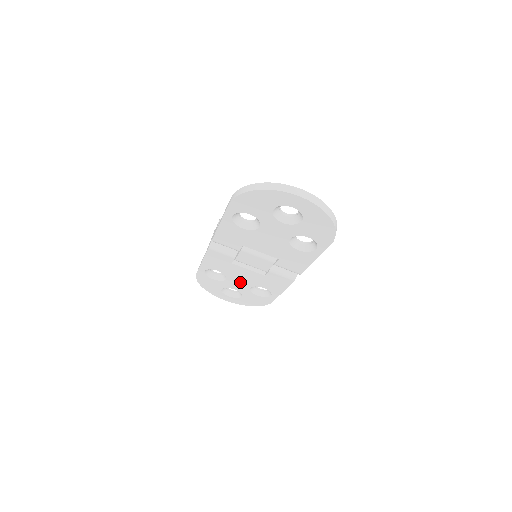
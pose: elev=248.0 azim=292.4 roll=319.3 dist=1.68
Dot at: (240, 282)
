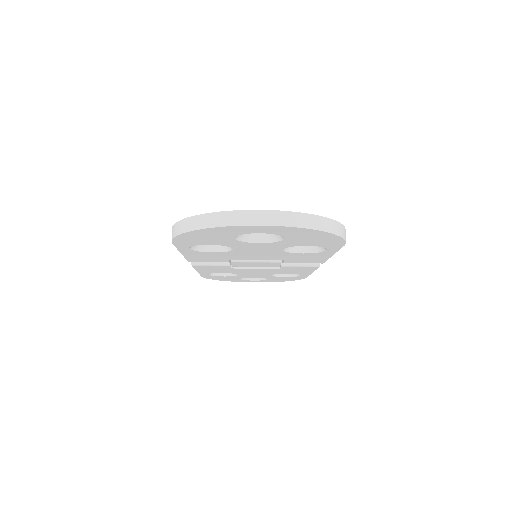
Dot at: (255, 274)
